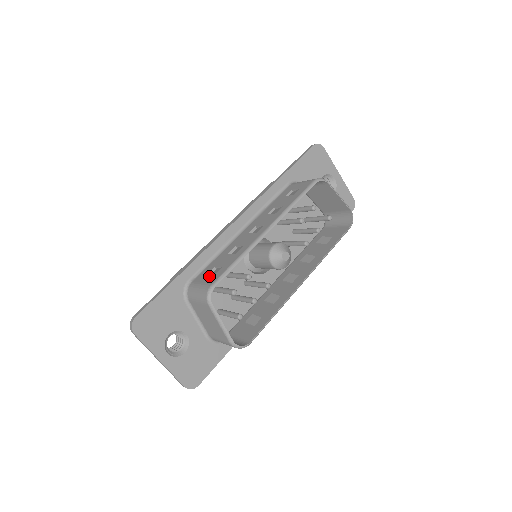
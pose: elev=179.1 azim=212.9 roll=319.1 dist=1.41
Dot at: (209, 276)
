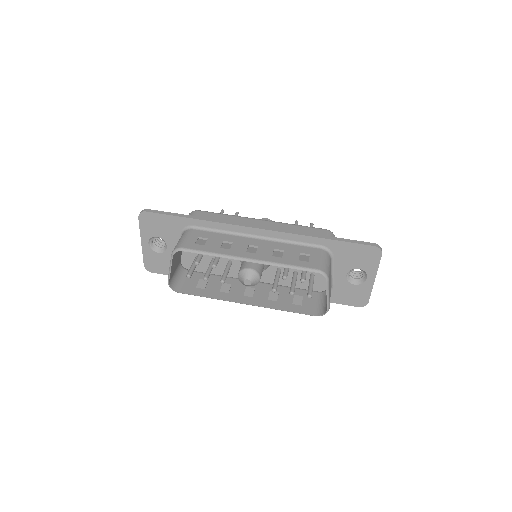
Dot at: (195, 240)
